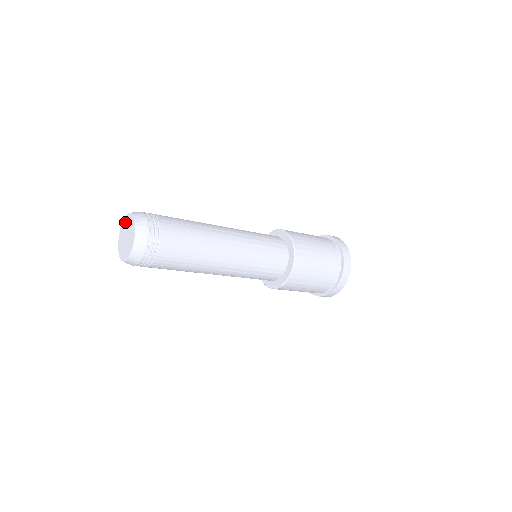
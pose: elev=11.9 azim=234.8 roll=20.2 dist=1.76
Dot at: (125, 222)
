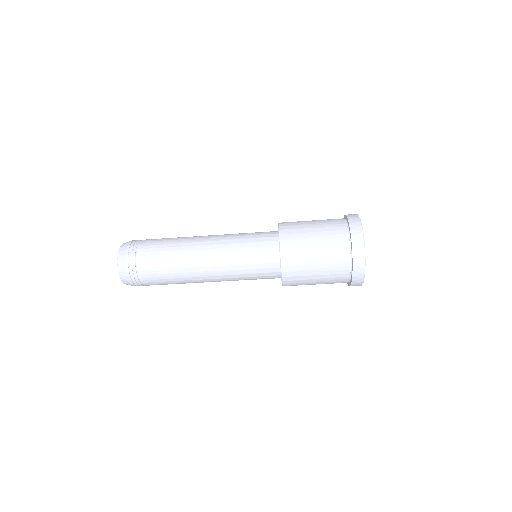
Dot at: occluded
